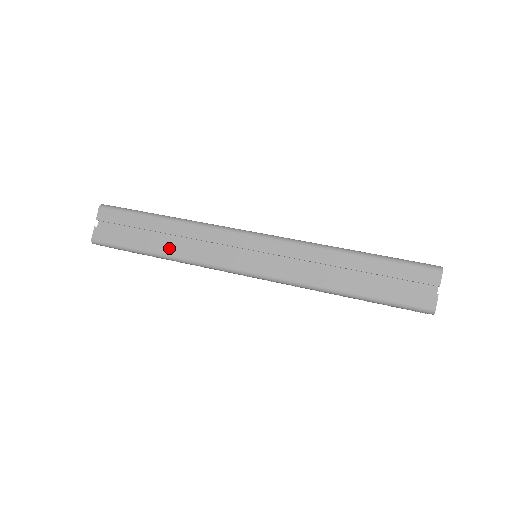
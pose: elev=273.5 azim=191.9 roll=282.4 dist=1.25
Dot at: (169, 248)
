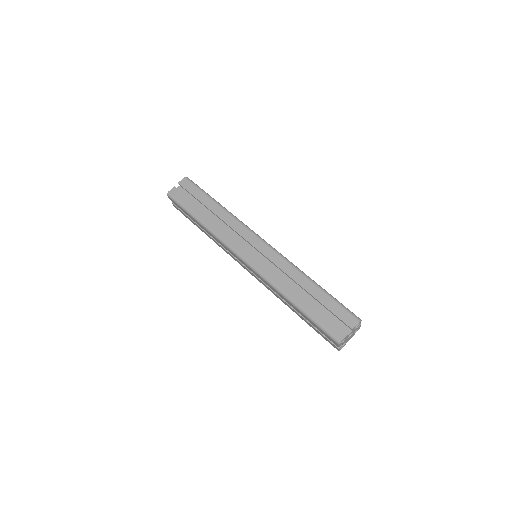
Dot at: (208, 221)
